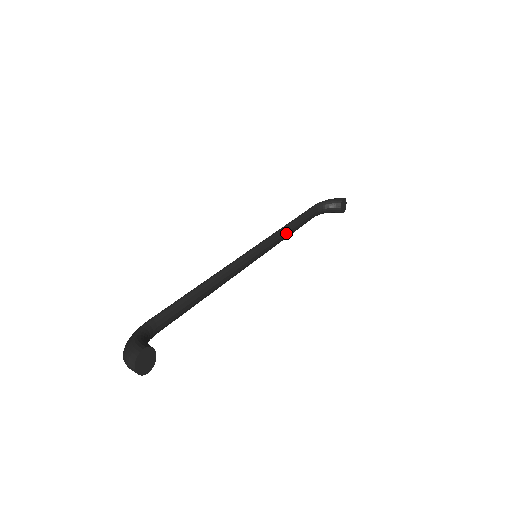
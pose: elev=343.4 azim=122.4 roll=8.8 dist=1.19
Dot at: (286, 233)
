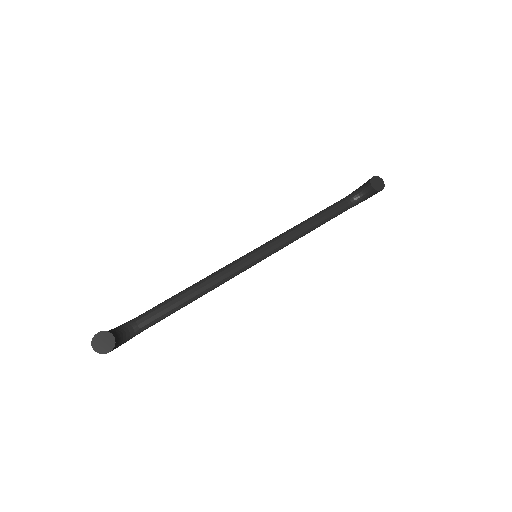
Dot at: (300, 230)
